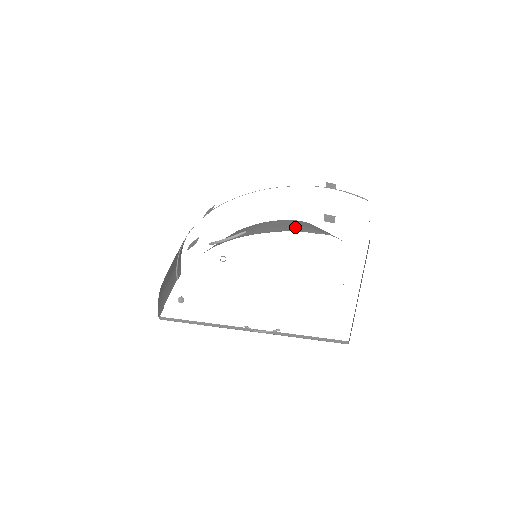
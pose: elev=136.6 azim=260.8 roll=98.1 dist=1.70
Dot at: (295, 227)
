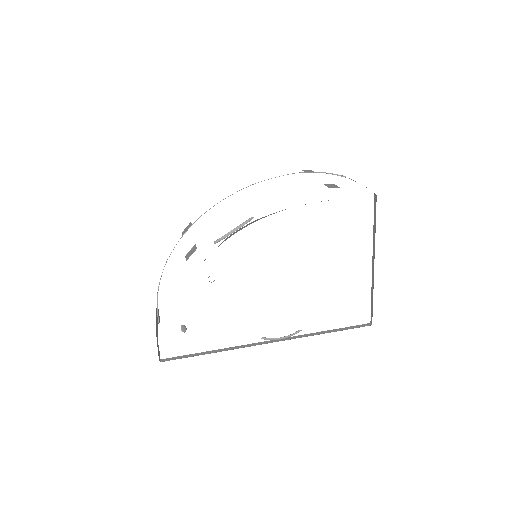
Dot at: occluded
